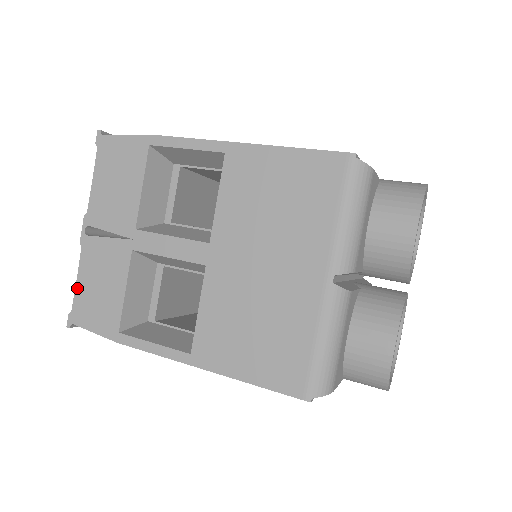
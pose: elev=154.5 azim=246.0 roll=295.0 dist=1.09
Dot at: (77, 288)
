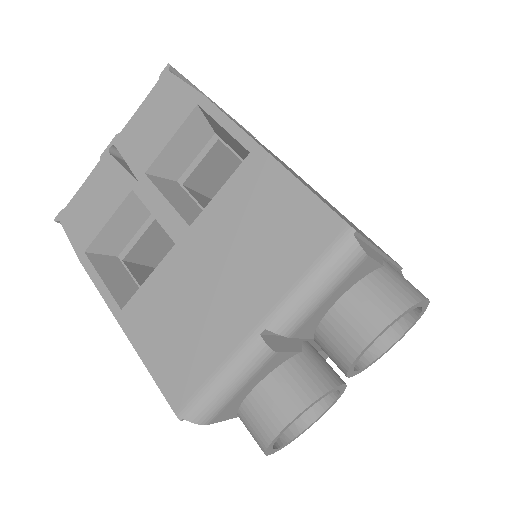
Dot at: (78, 193)
